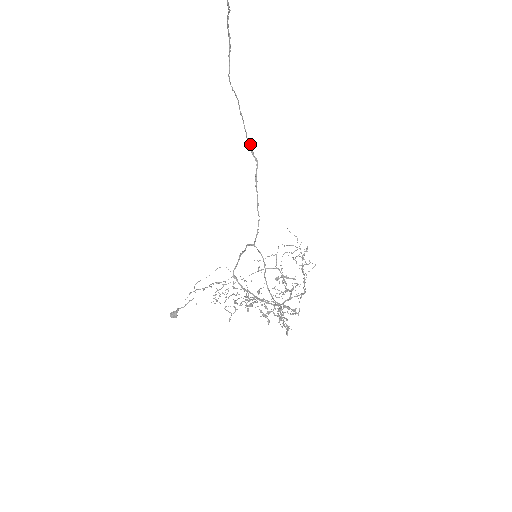
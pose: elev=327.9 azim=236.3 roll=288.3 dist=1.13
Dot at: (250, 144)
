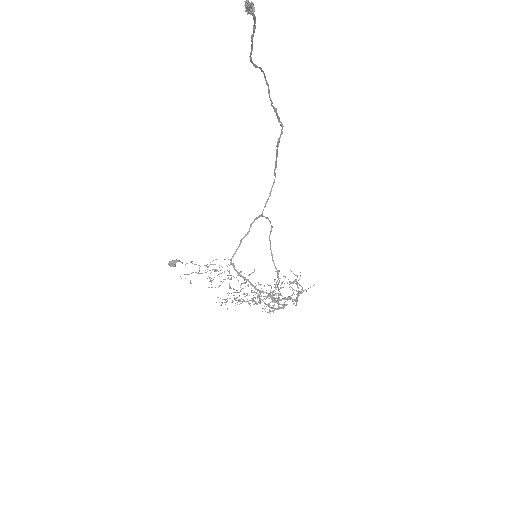
Dot at: (276, 110)
